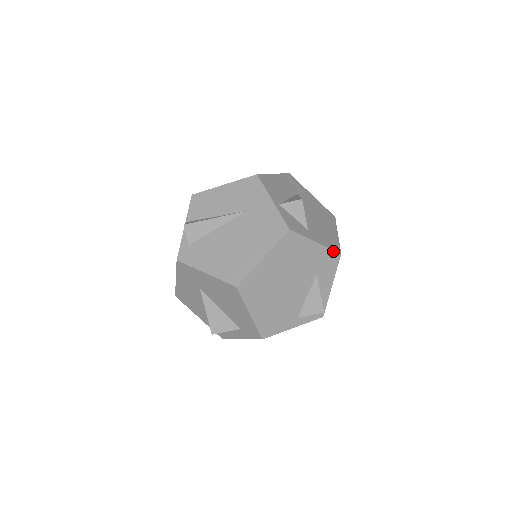
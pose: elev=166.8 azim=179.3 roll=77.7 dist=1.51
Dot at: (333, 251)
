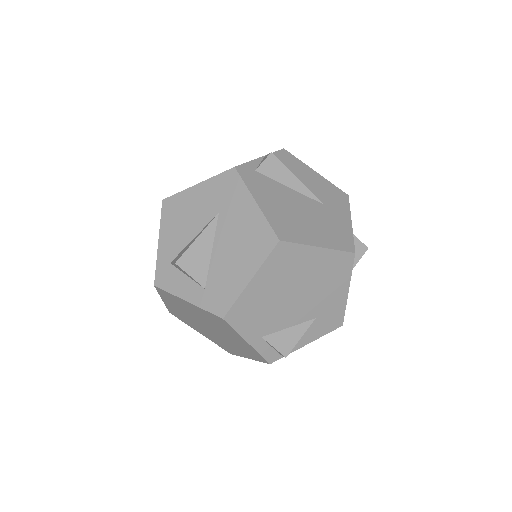
Dot at: (344, 315)
